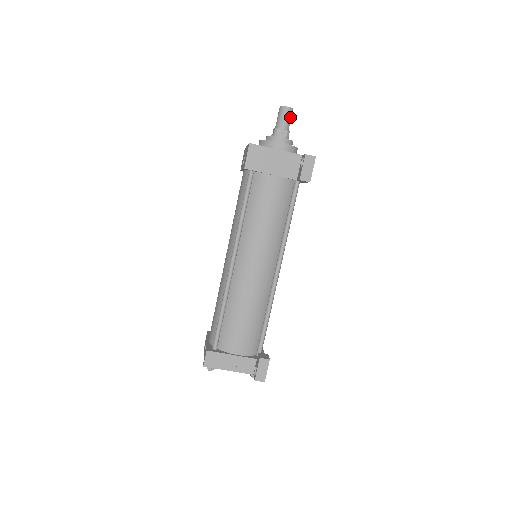
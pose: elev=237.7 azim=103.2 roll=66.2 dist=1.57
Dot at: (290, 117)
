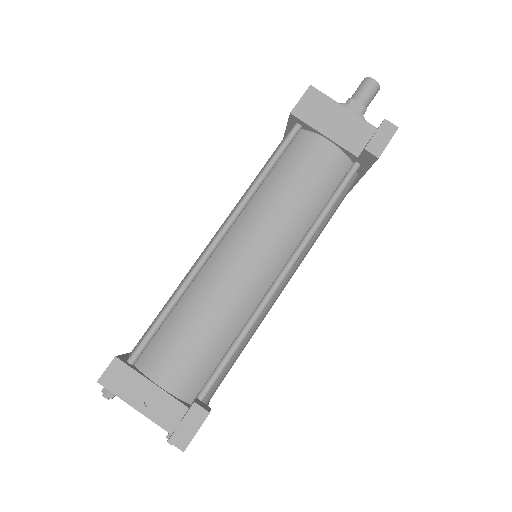
Dot at: (373, 94)
